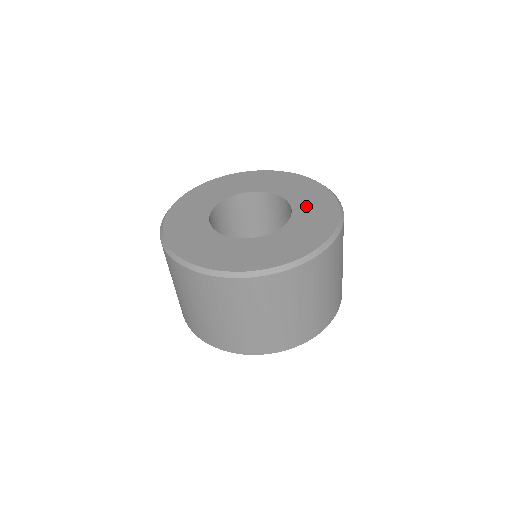
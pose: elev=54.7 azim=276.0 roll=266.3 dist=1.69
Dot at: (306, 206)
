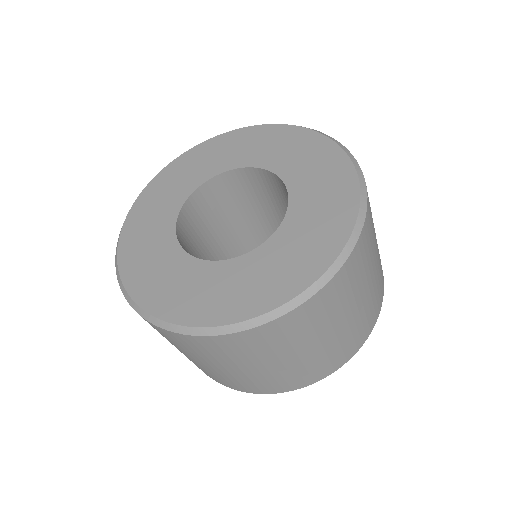
Dot at: (304, 175)
